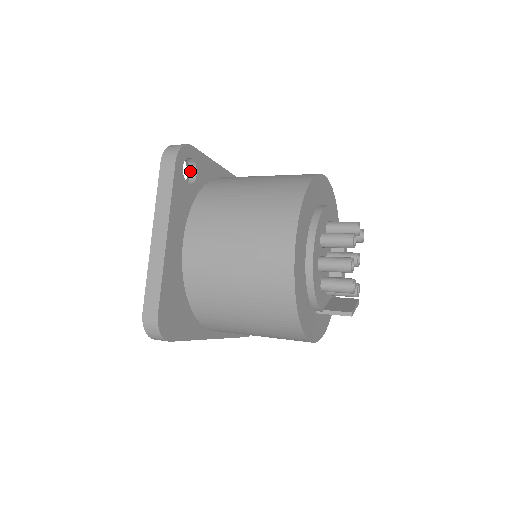
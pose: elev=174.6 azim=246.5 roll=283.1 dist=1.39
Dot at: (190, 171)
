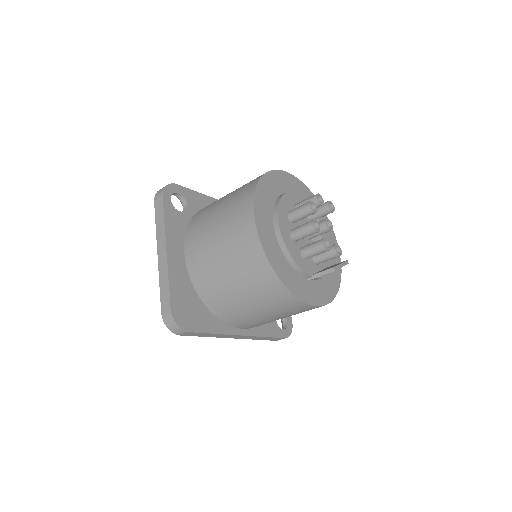
Dot at: (182, 204)
